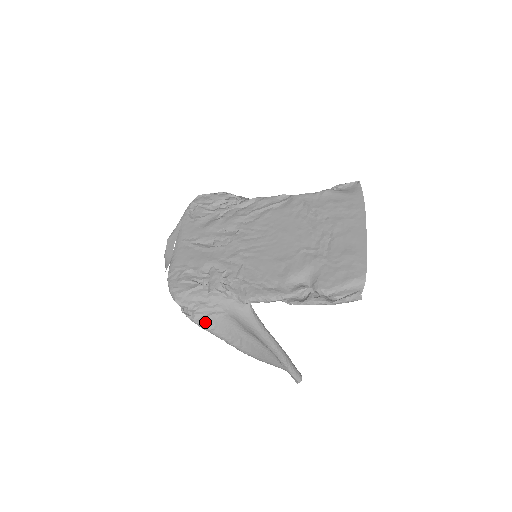
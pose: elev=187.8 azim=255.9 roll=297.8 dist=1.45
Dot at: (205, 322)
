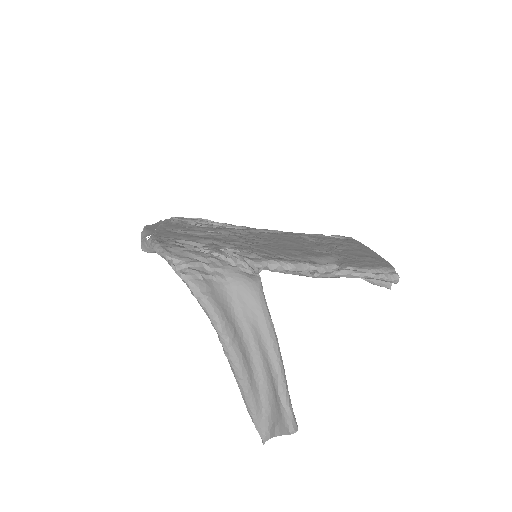
Dot at: (200, 283)
